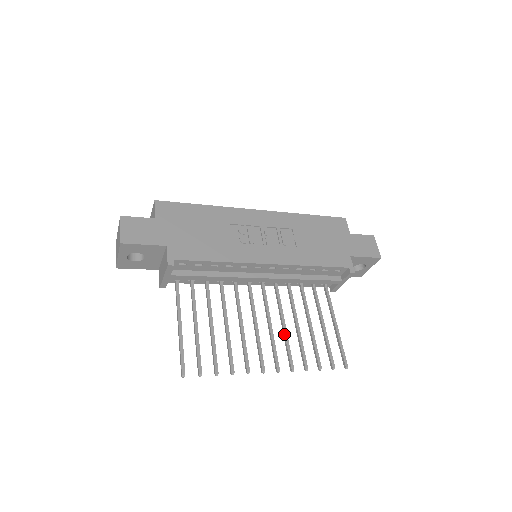
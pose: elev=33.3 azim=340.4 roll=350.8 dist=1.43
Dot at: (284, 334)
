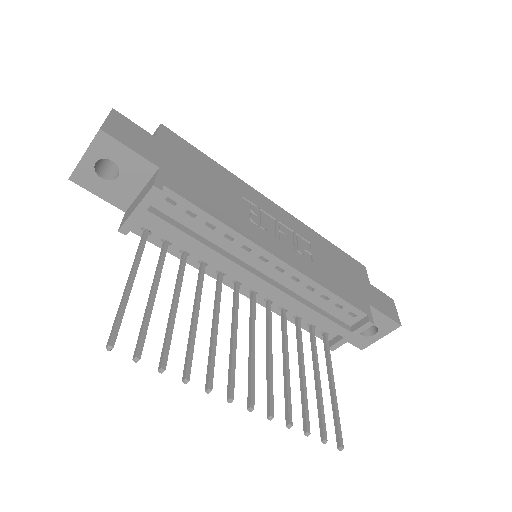
Dot at: (268, 364)
